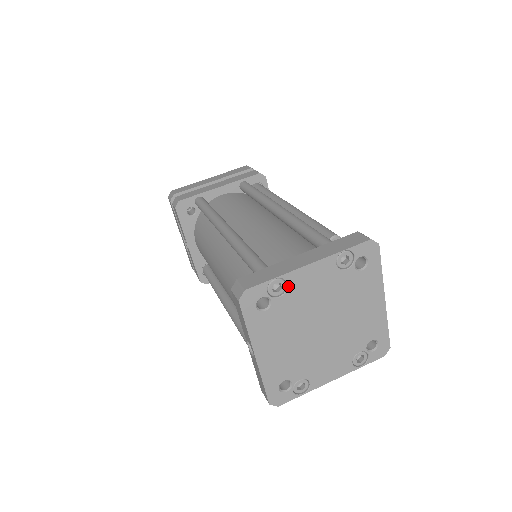
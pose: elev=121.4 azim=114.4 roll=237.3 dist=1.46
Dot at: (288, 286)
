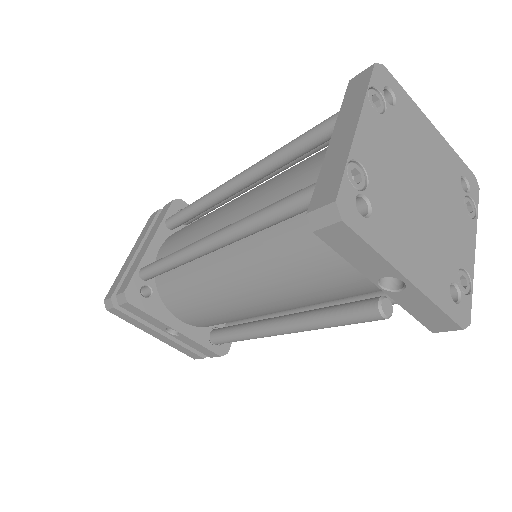
Dot at: (363, 166)
